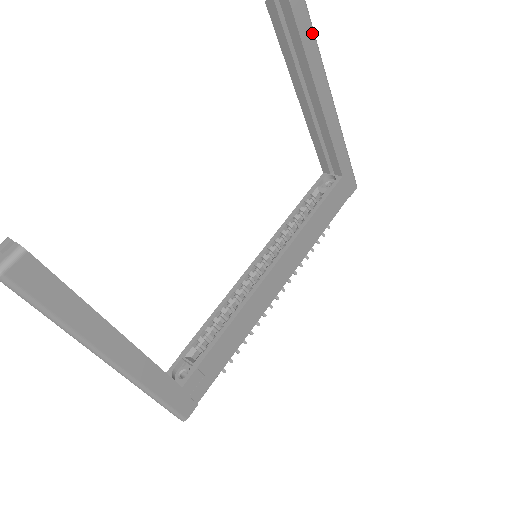
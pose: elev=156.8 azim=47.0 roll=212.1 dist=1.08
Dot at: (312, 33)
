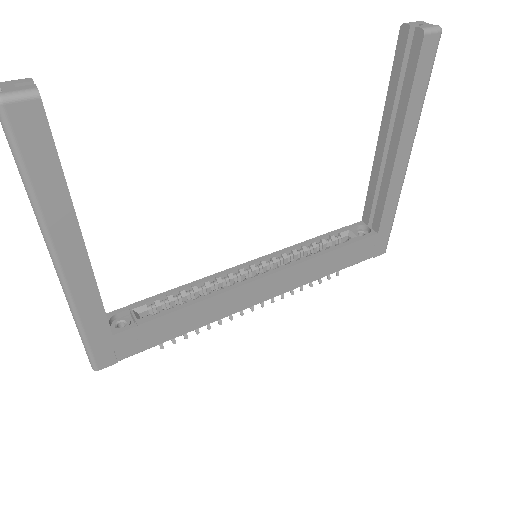
Dot at: (427, 80)
